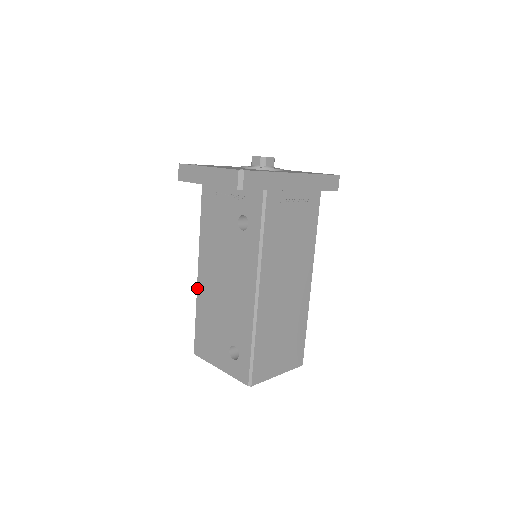
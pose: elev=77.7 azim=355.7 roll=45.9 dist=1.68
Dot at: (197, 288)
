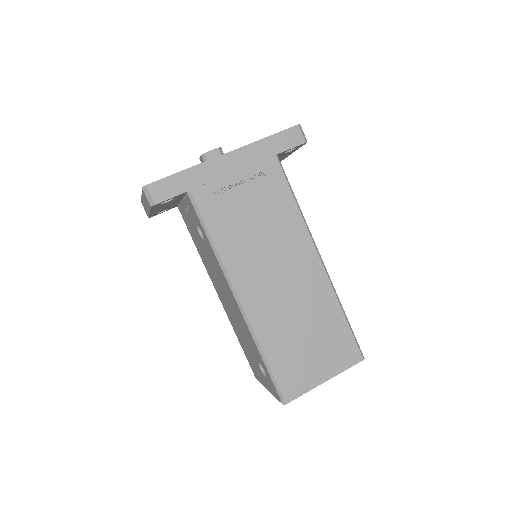
Dot at: (225, 311)
